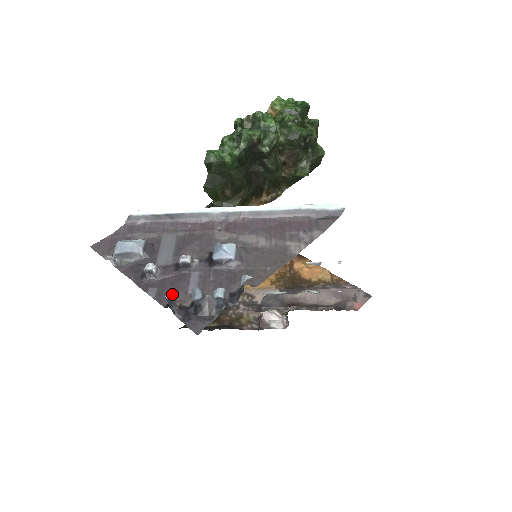
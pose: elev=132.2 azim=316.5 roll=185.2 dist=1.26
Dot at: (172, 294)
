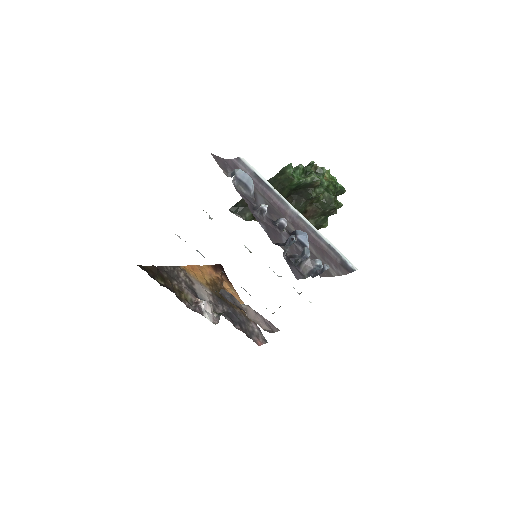
Dot at: occluded
